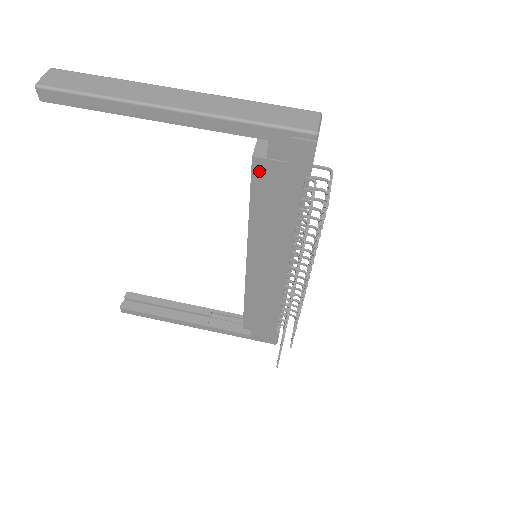
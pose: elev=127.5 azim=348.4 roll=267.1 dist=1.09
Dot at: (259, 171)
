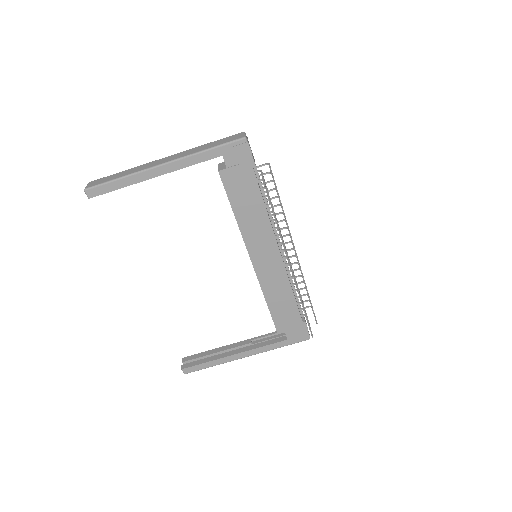
Dot at: (226, 179)
